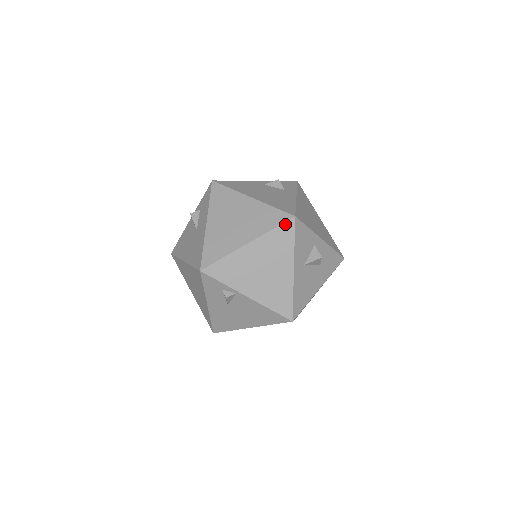
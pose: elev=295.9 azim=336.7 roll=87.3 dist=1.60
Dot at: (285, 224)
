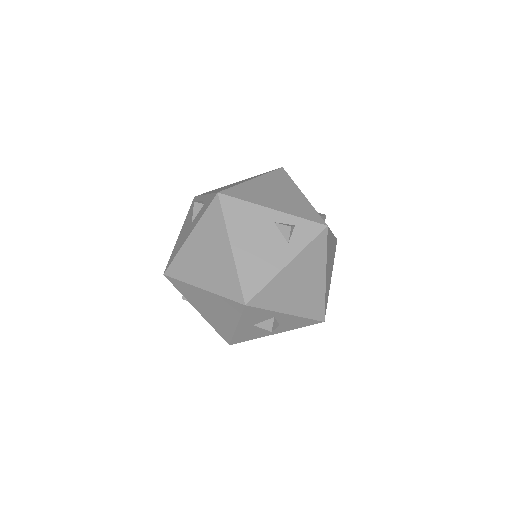
Dot at: (235, 302)
